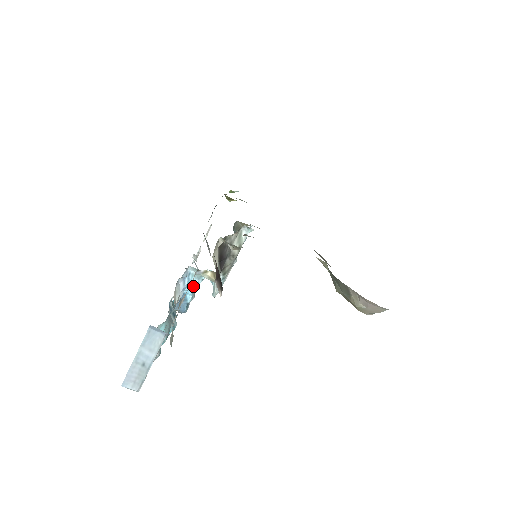
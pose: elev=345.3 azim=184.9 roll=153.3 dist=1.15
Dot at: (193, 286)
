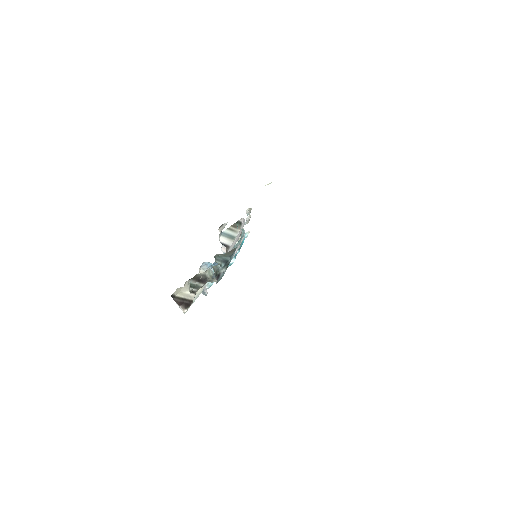
Dot at: occluded
